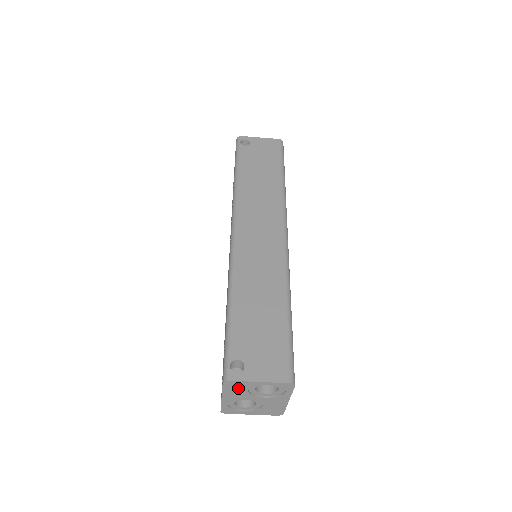
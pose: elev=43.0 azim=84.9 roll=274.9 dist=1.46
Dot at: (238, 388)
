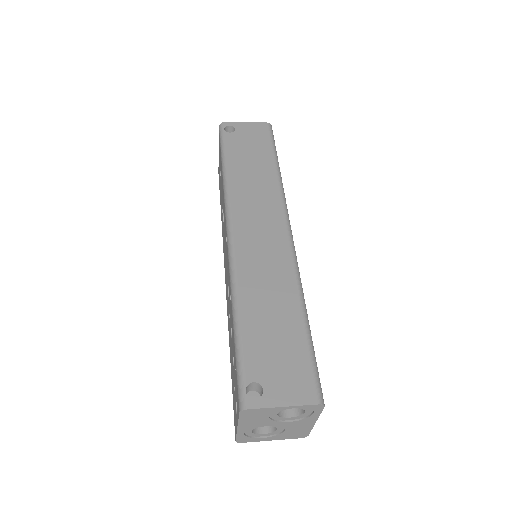
Dot at: (257, 416)
